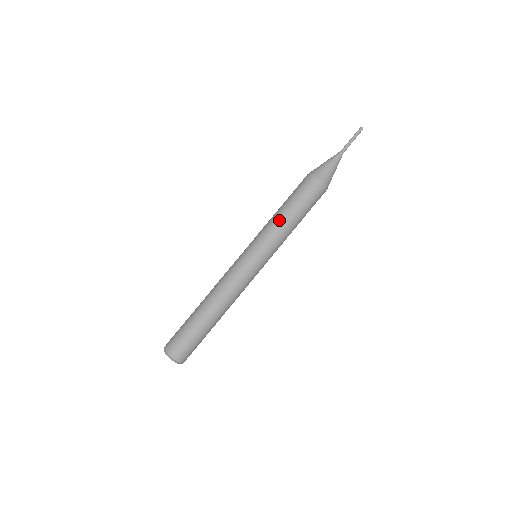
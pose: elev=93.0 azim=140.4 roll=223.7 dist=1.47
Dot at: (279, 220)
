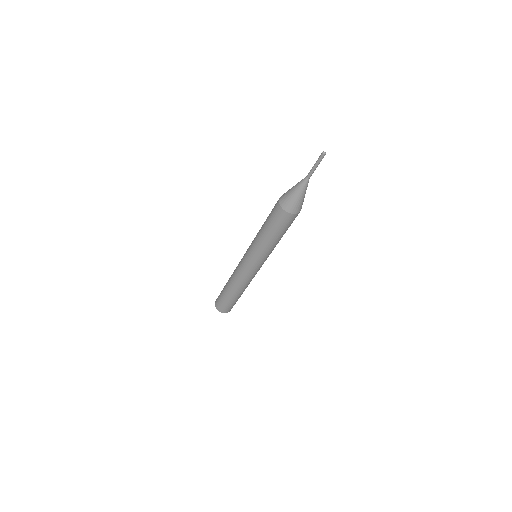
Dot at: (261, 240)
